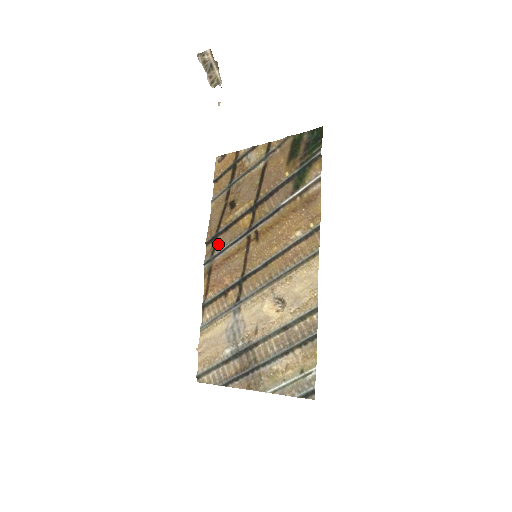
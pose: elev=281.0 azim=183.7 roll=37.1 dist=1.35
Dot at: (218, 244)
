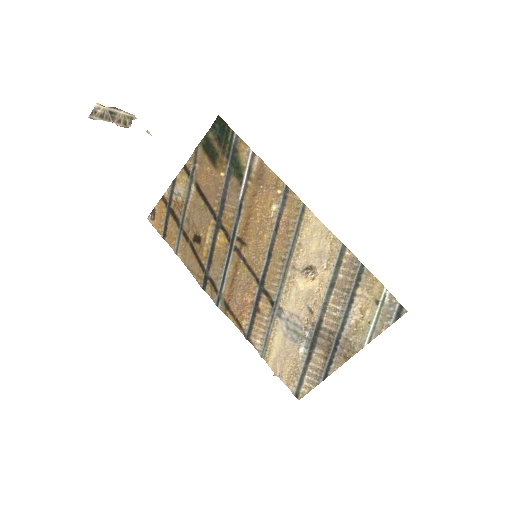
Dot at: (214, 279)
